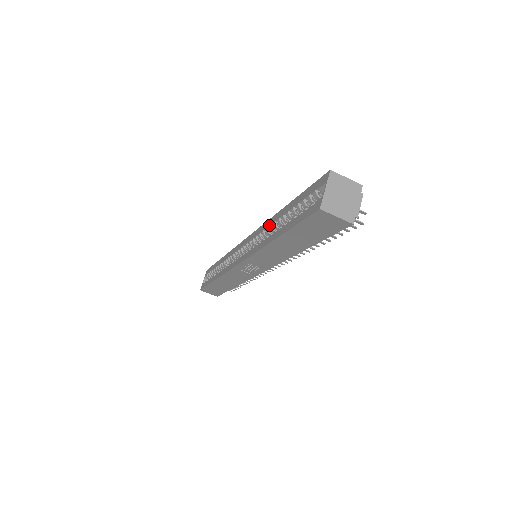
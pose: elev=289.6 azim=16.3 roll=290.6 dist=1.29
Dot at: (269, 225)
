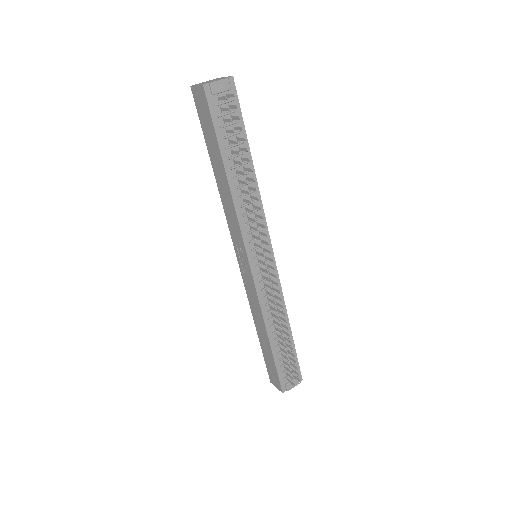
Dot at: occluded
